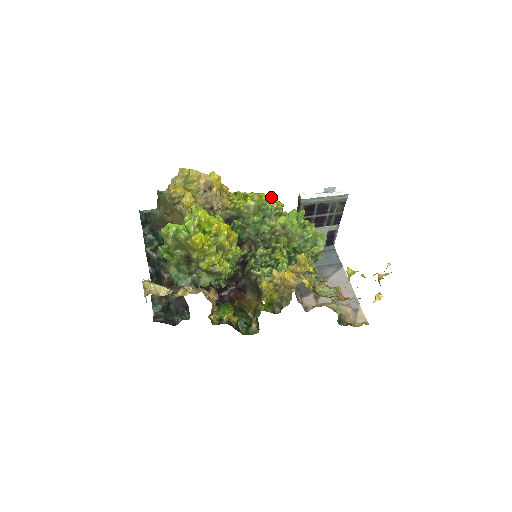
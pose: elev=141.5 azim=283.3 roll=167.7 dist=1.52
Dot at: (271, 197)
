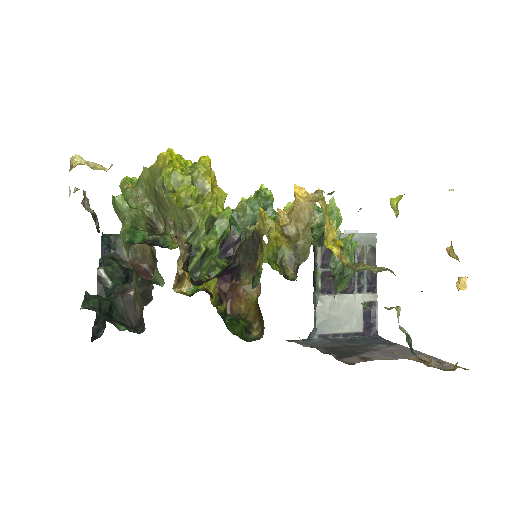
Dot at: occluded
